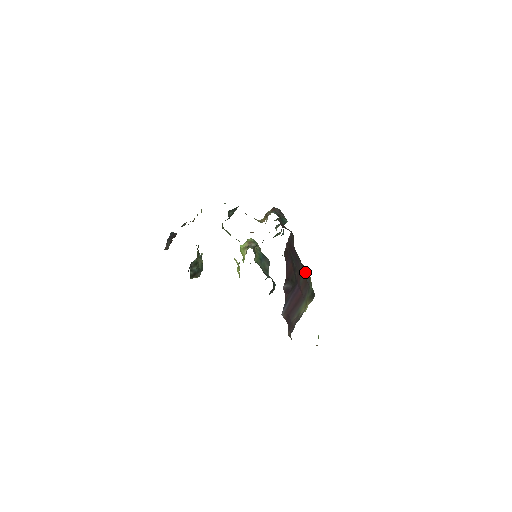
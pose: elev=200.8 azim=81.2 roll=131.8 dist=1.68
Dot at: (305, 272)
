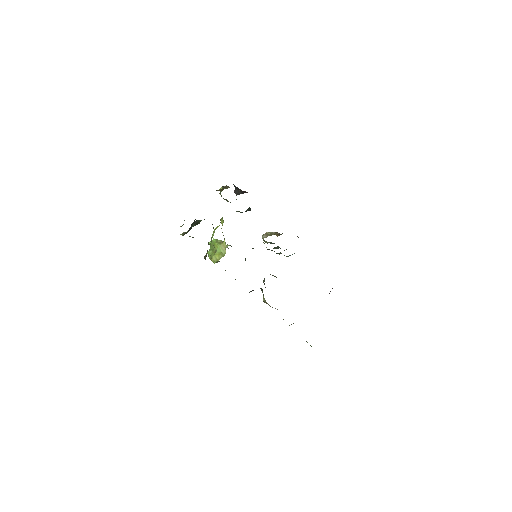
Dot at: occluded
